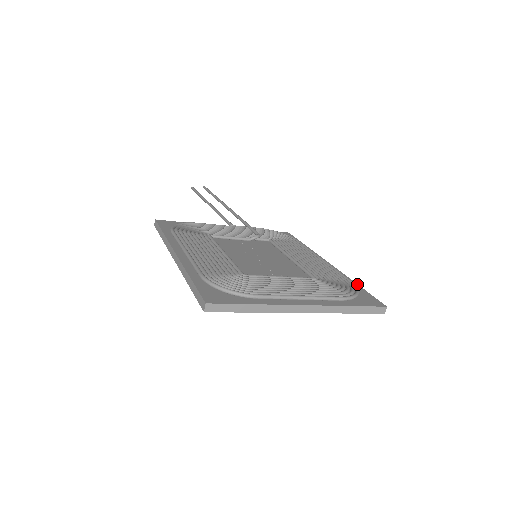
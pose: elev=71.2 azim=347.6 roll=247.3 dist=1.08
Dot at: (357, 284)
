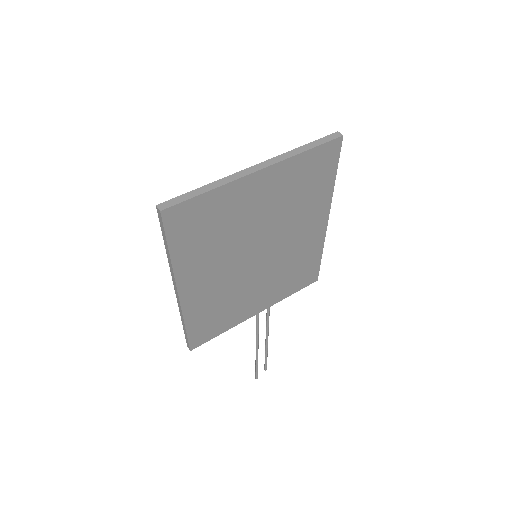
Dot at: occluded
